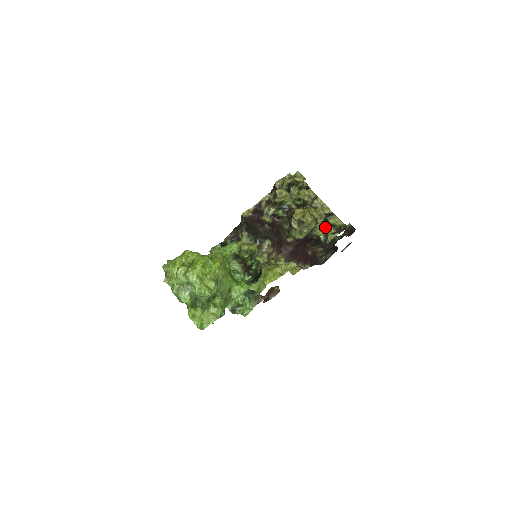
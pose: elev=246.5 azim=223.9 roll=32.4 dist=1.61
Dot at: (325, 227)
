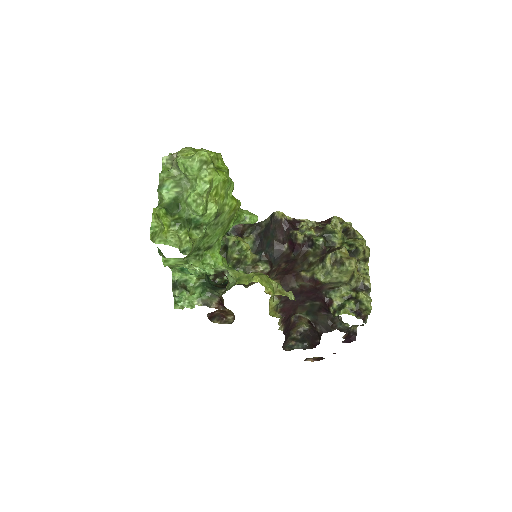
Dot at: (347, 298)
